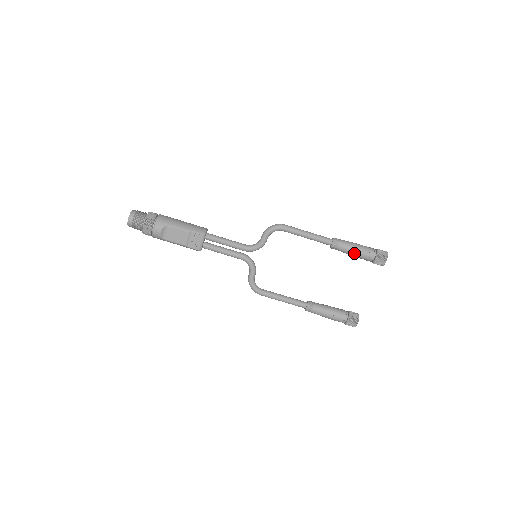
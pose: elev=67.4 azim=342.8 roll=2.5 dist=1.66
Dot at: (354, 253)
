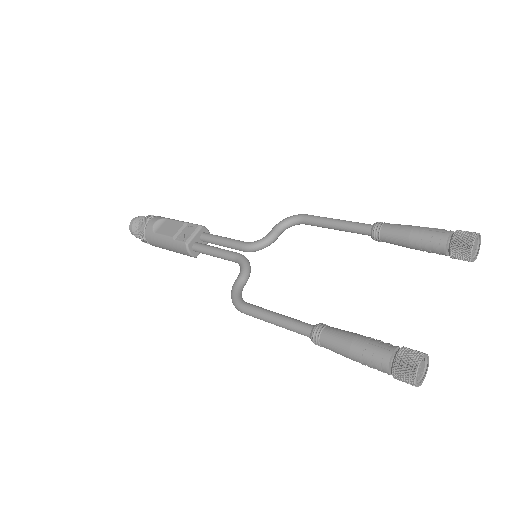
Dot at: (411, 232)
